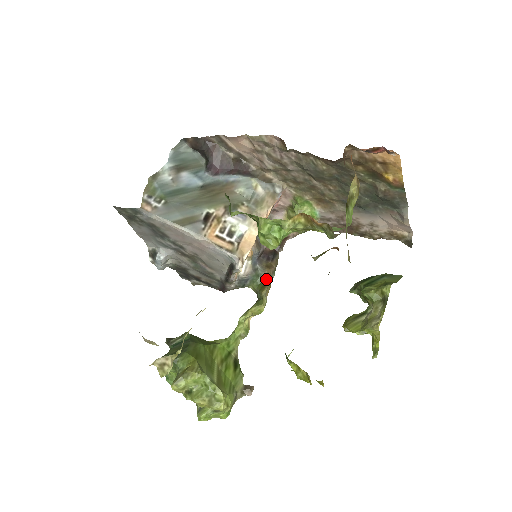
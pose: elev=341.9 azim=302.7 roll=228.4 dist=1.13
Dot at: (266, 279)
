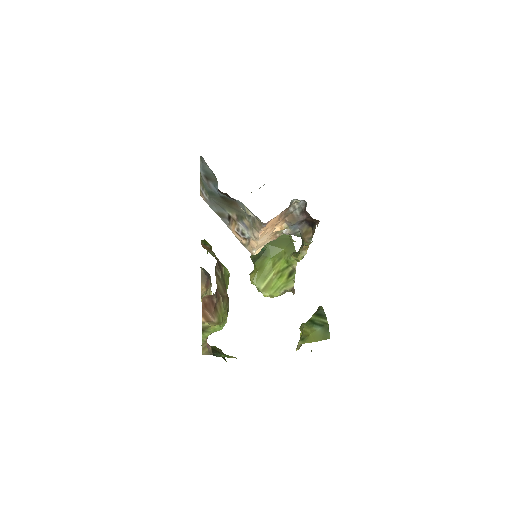
Dot at: occluded
